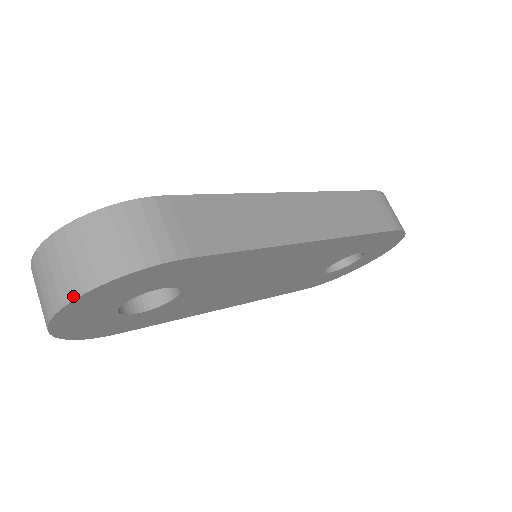
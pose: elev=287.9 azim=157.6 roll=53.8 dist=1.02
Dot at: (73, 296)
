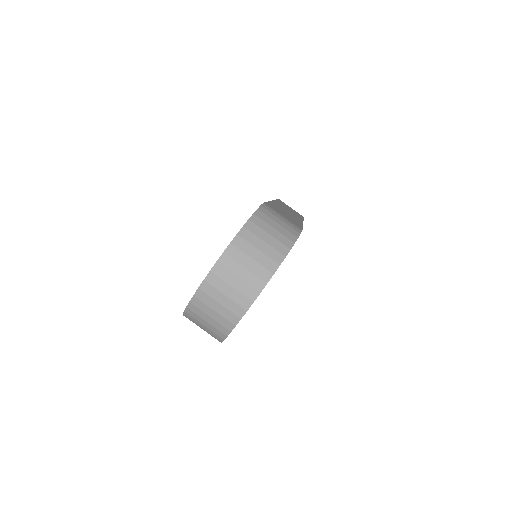
Dot at: (273, 271)
